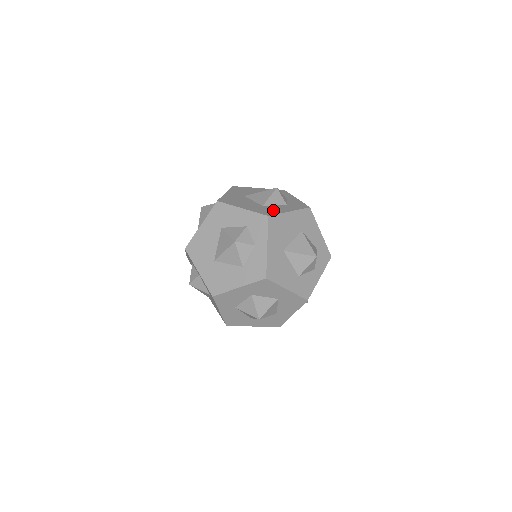
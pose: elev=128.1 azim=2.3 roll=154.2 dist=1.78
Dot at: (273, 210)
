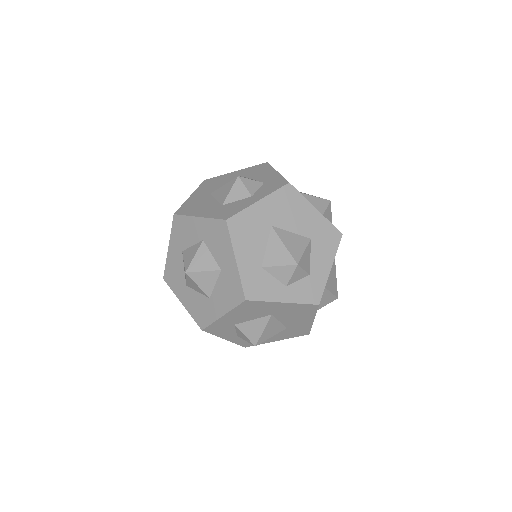
Dot at: occluded
